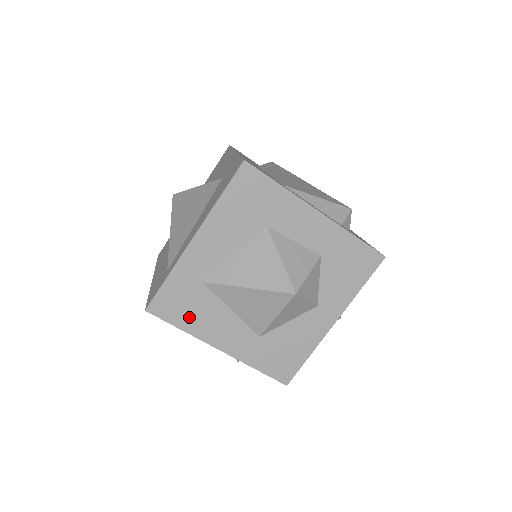
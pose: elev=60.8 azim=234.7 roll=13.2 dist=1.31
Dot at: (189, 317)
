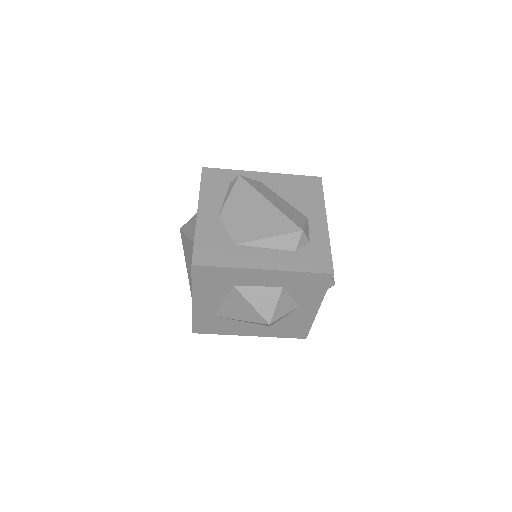
Dot at: (219, 329)
